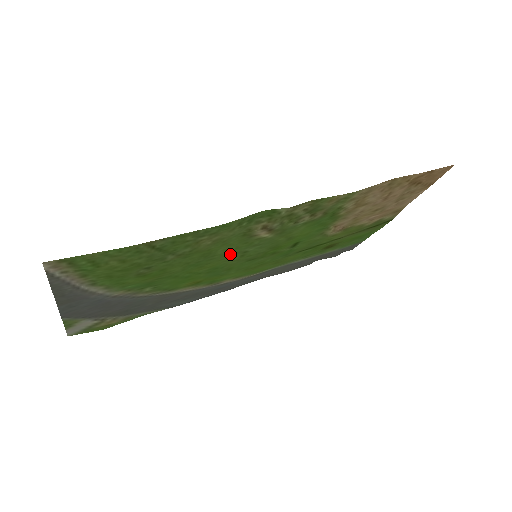
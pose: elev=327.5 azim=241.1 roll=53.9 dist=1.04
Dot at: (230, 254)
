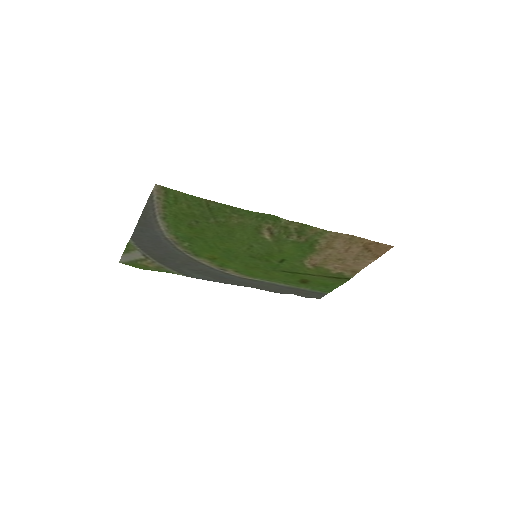
Dot at: (242, 242)
